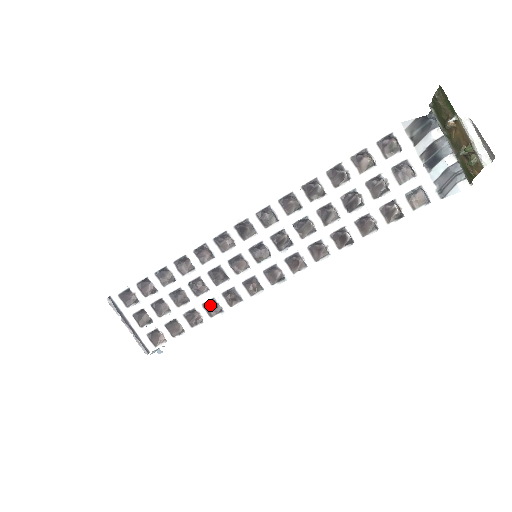
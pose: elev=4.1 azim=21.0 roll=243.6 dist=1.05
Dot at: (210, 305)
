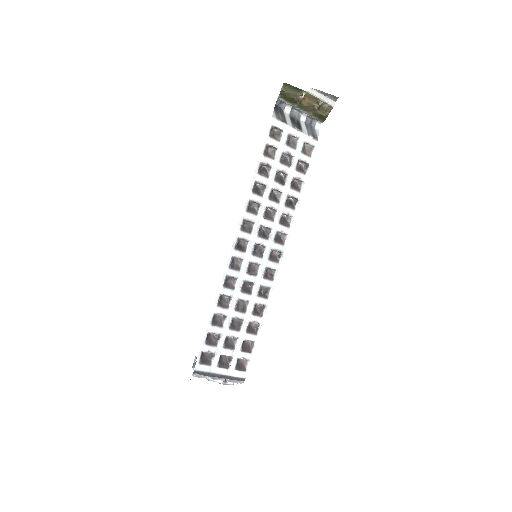
Dot at: (255, 310)
